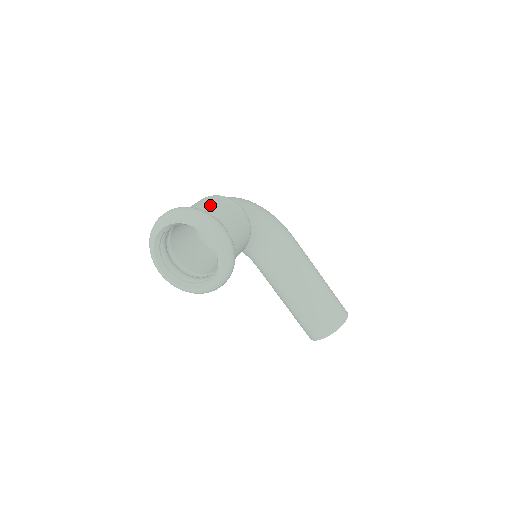
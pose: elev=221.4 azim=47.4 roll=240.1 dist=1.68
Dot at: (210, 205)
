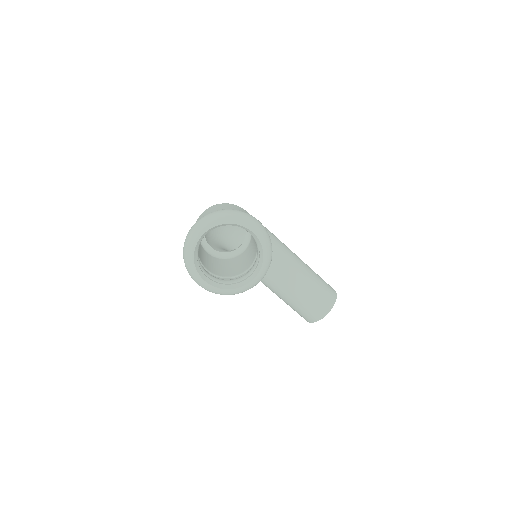
Dot at: occluded
